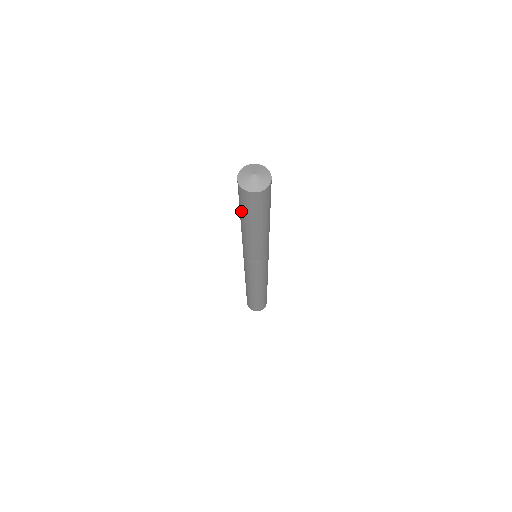
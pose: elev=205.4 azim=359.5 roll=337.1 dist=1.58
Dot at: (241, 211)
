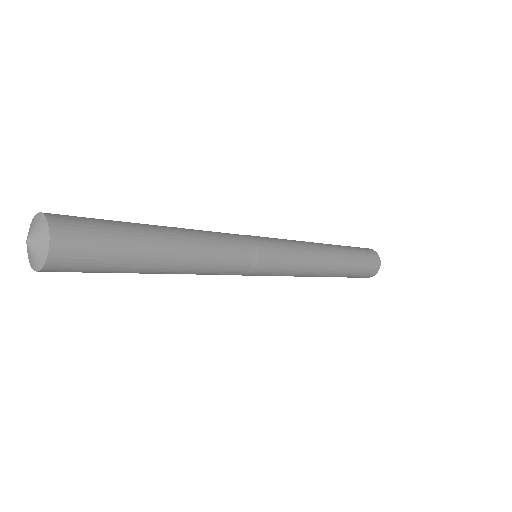
Dot at: occluded
